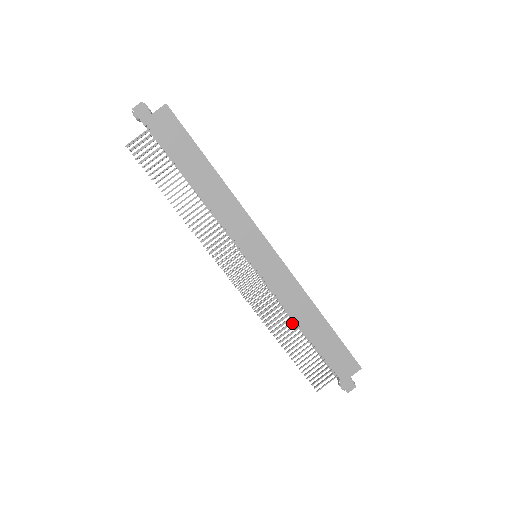
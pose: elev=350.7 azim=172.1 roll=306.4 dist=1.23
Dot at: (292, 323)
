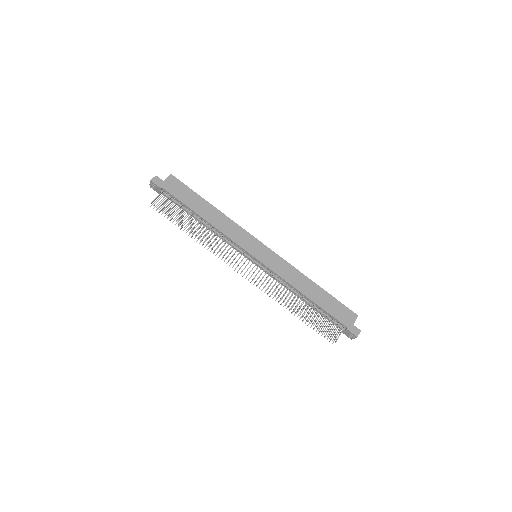
Dot at: (297, 298)
